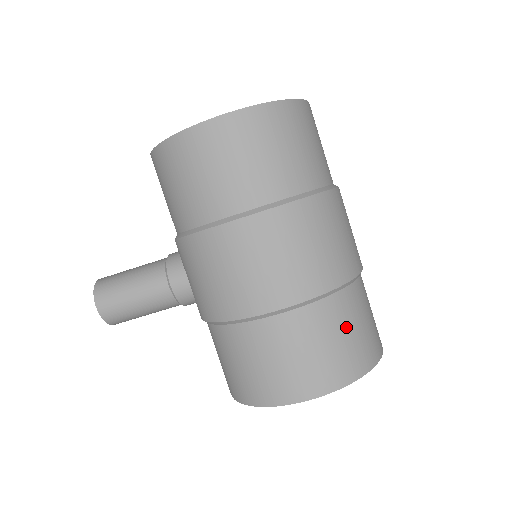
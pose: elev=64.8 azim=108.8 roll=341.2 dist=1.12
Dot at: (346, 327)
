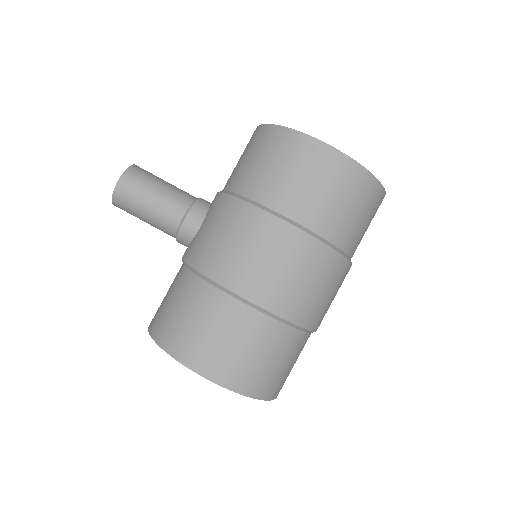
Dot at: (277, 356)
